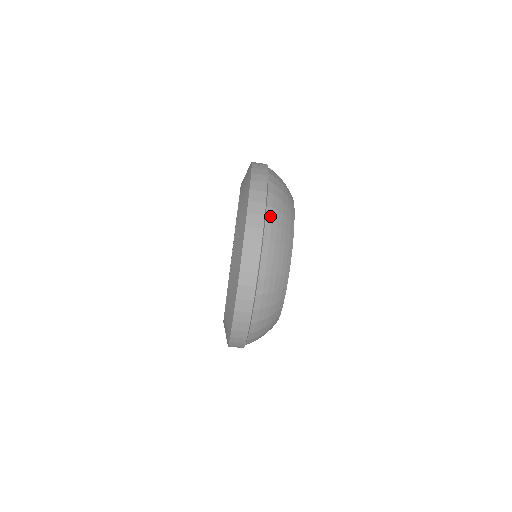
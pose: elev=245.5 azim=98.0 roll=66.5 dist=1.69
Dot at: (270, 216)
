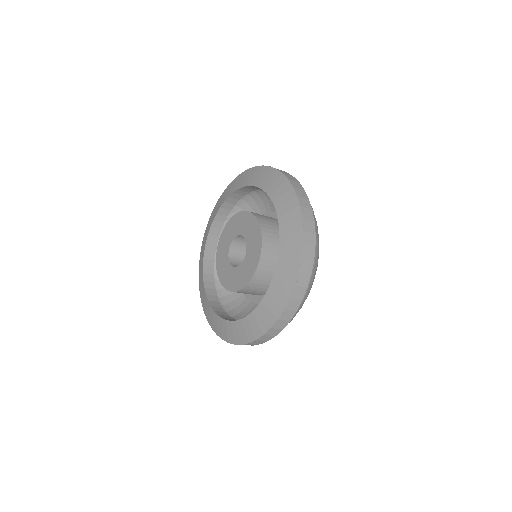
Dot at: (314, 258)
